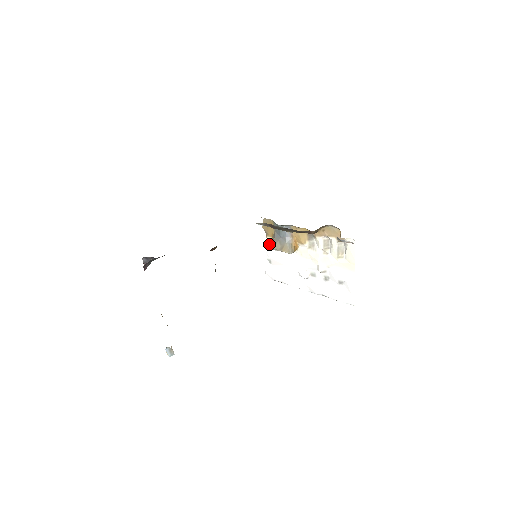
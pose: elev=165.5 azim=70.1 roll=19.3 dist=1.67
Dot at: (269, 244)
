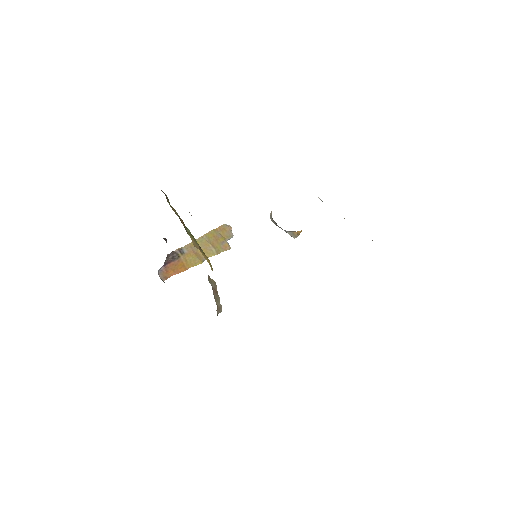
Dot at: (270, 218)
